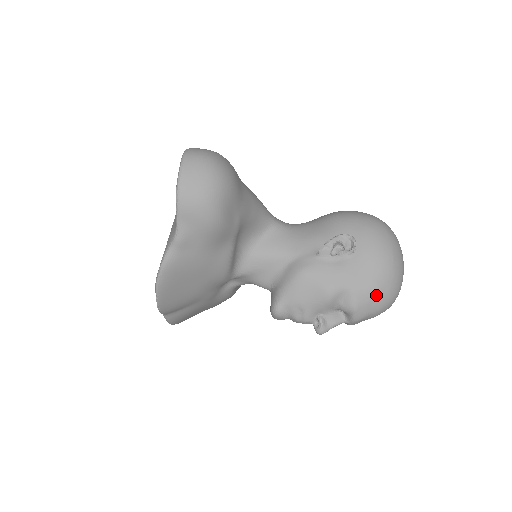
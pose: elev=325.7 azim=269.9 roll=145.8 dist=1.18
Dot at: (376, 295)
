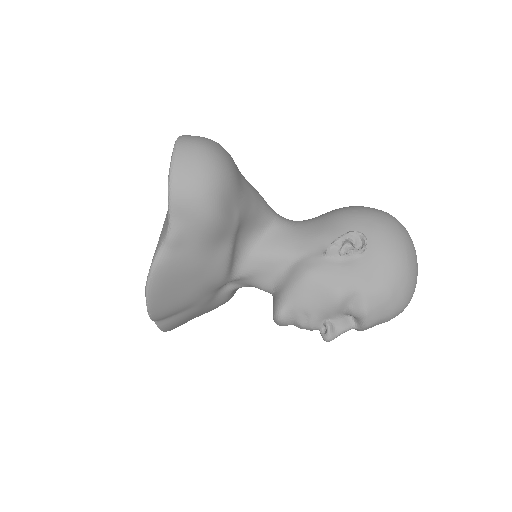
Dot at: (389, 298)
